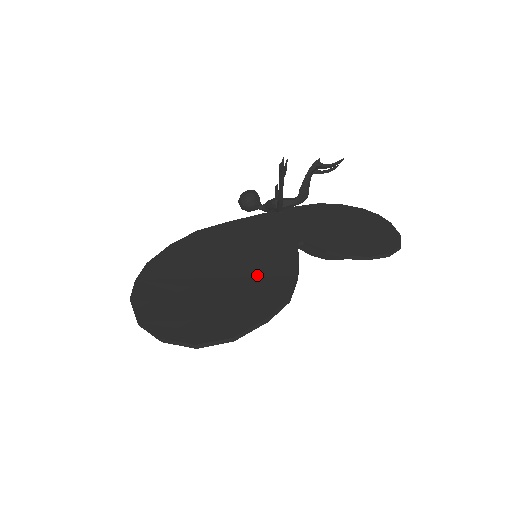
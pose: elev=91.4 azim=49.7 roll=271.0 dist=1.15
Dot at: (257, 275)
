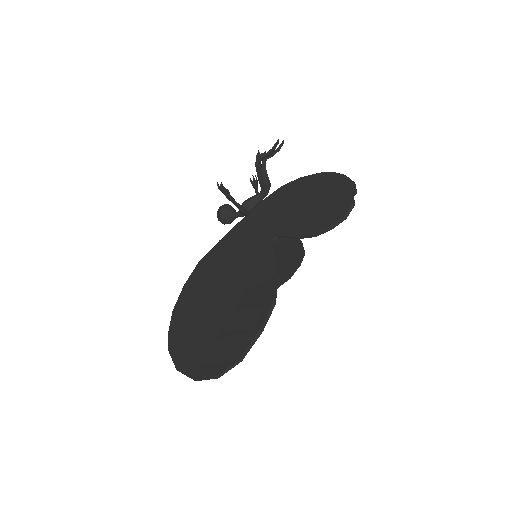
Dot at: (247, 289)
